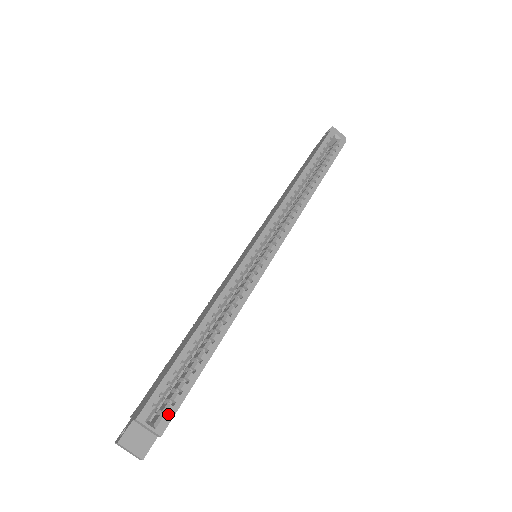
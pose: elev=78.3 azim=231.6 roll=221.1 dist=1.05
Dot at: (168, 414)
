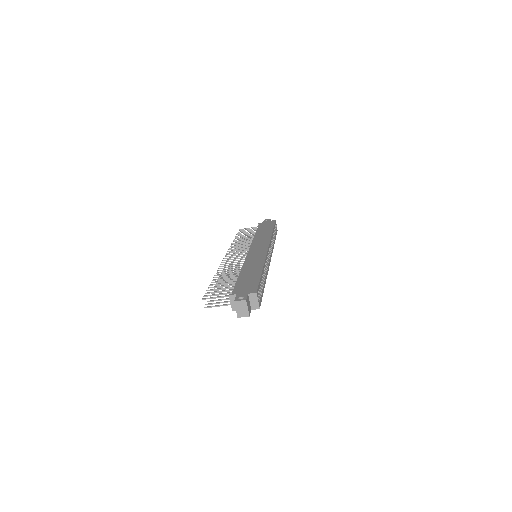
Dot at: (260, 301)
